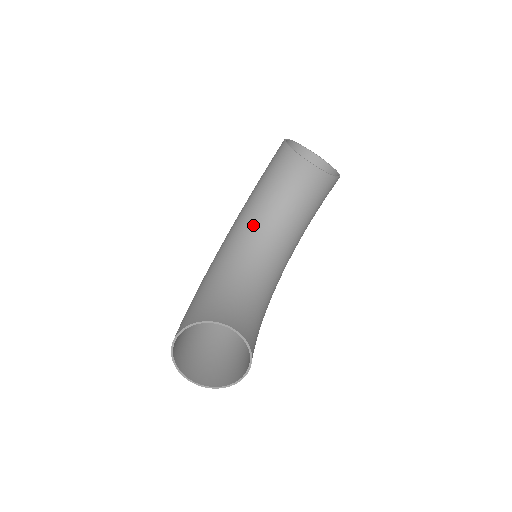
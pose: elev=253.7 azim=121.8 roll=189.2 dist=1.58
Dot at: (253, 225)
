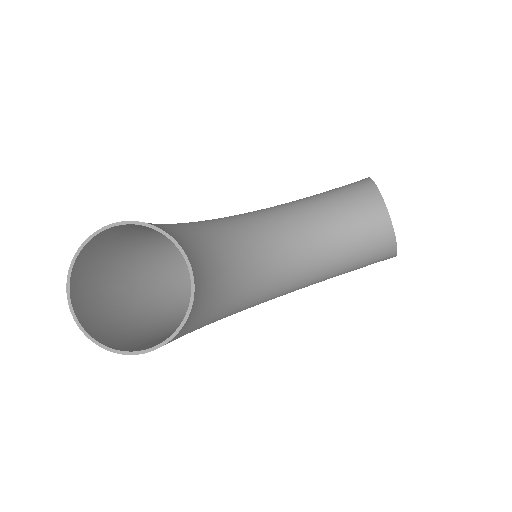
Dot at: (281, 219)
